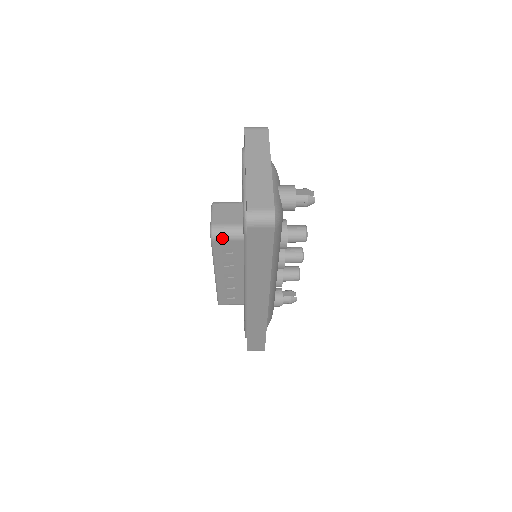
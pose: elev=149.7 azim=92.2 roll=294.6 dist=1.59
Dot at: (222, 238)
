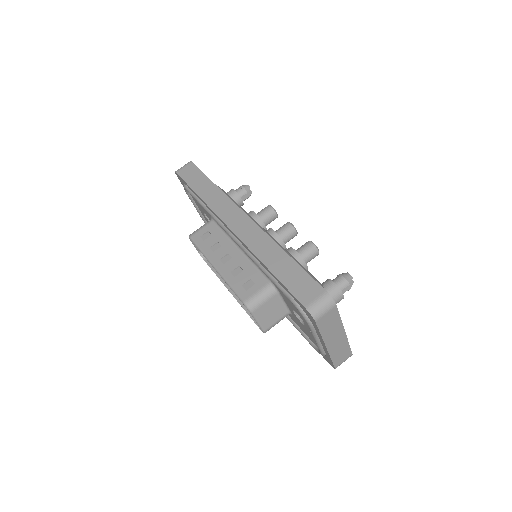
Dot at: occluded
